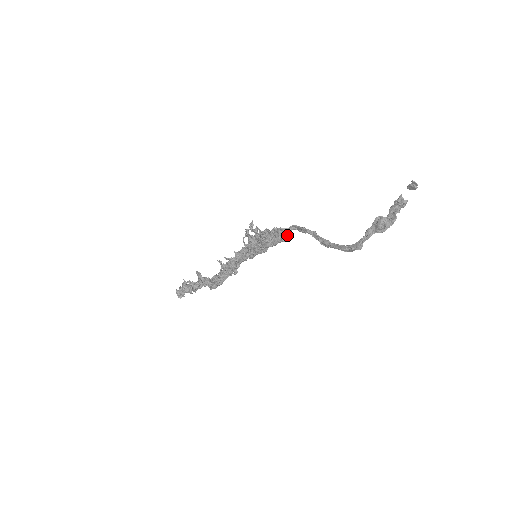
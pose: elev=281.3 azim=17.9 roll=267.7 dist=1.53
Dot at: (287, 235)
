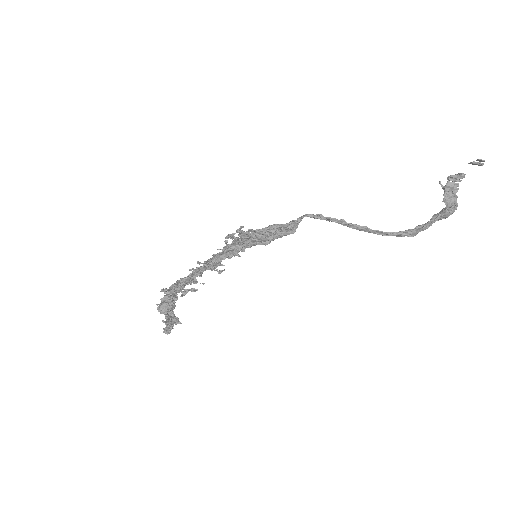
Dot at: (297, 226)
